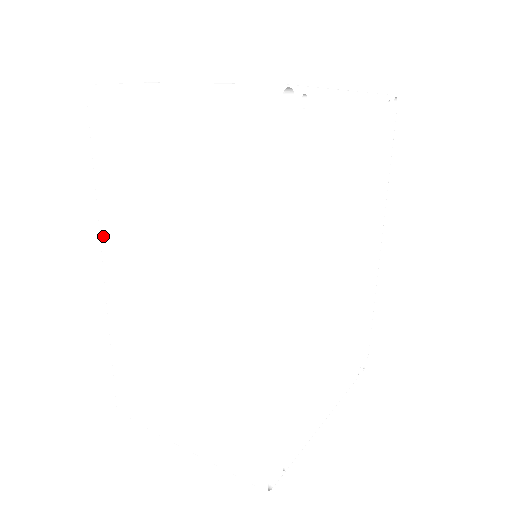
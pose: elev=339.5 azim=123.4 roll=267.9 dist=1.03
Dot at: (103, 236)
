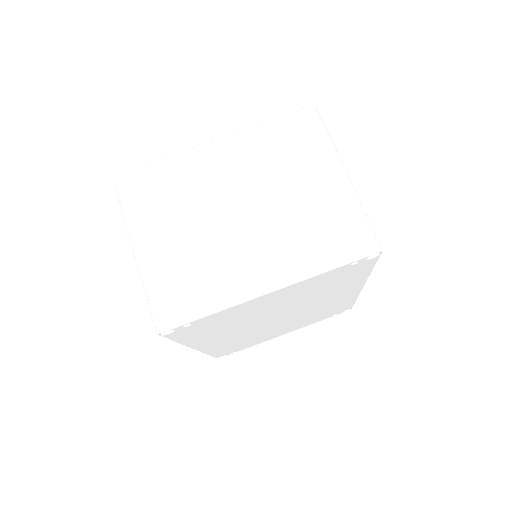
Dot at: occluded
